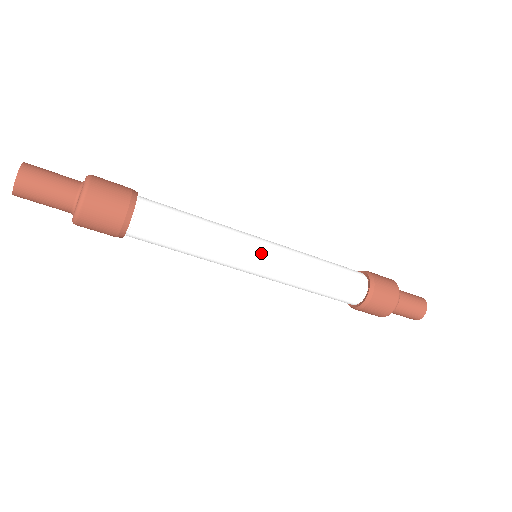
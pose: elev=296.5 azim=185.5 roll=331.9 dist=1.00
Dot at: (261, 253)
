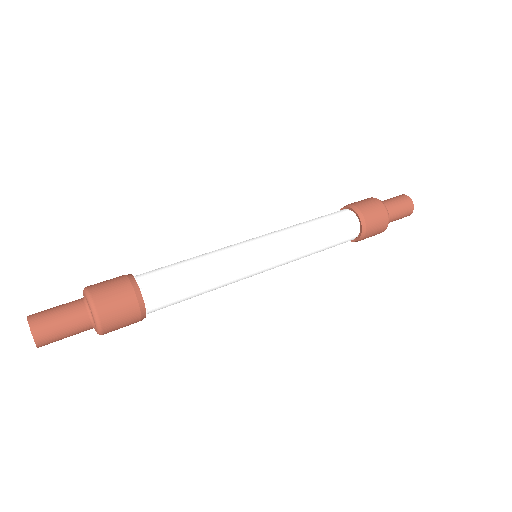
Dot at: (262, 259)
